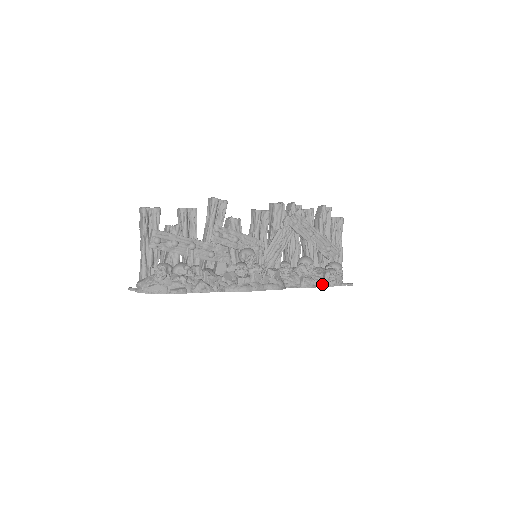
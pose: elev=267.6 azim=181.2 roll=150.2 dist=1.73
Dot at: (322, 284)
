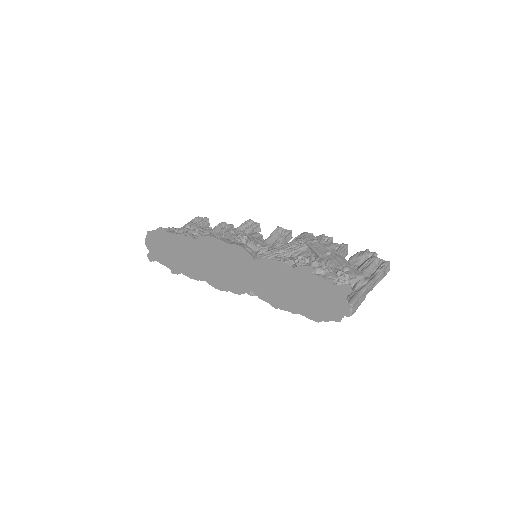
Dot at: (299, 266)
